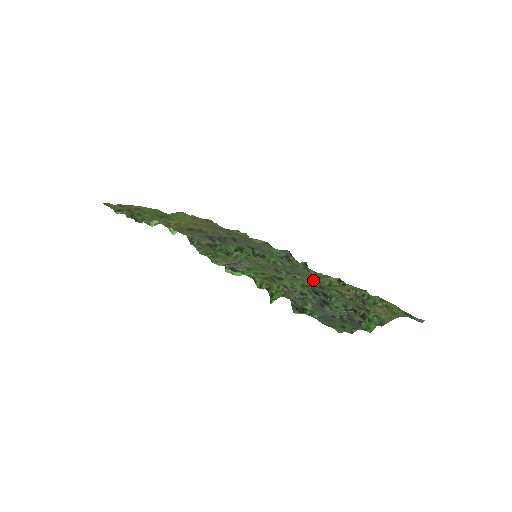
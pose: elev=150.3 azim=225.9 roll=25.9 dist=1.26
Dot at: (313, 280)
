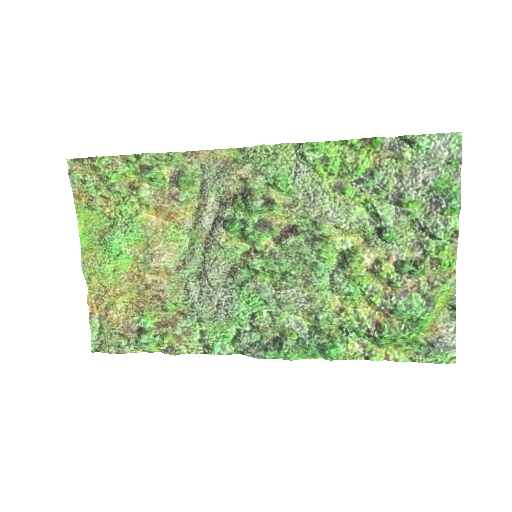
Dot at: (337, 270)
